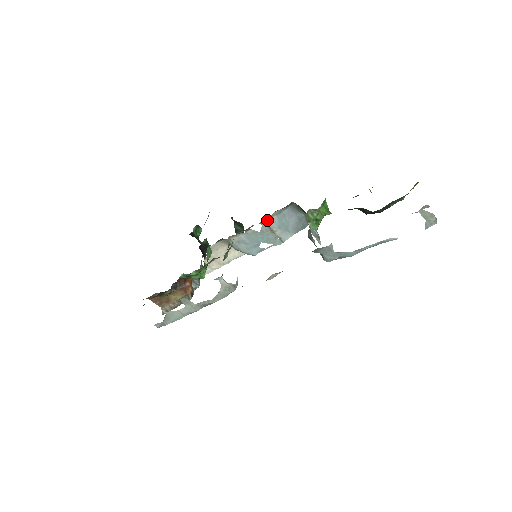
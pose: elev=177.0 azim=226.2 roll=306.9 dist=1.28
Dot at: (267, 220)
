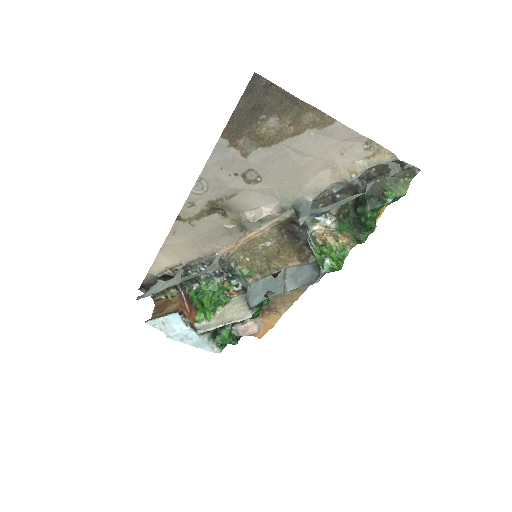
Dot at: (288, 268)
